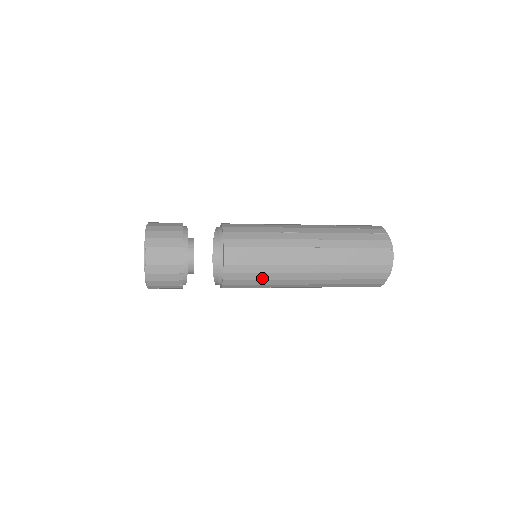
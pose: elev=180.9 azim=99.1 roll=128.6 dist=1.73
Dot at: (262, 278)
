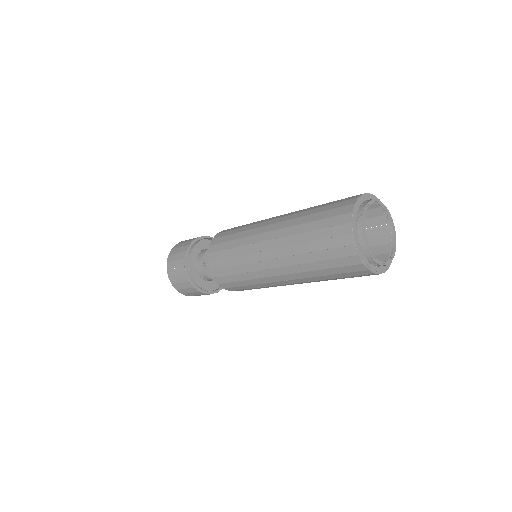
Dot at: (234, 246)
